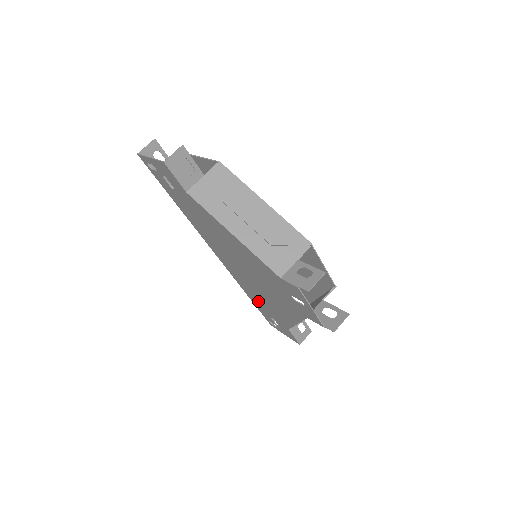
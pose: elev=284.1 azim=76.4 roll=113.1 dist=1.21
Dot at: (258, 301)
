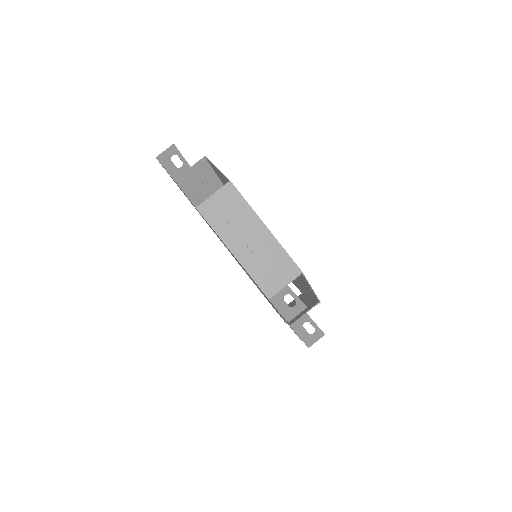
Dot at: occluded
